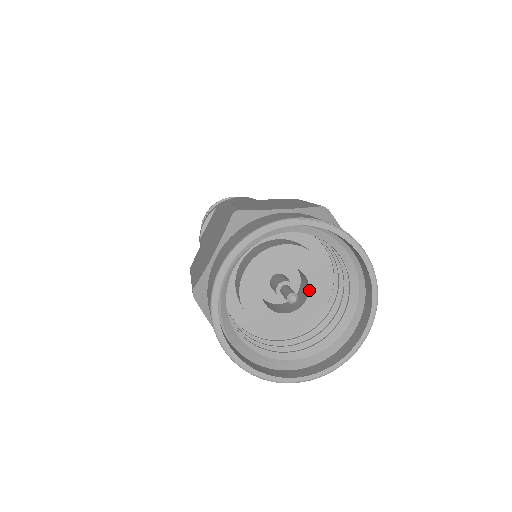
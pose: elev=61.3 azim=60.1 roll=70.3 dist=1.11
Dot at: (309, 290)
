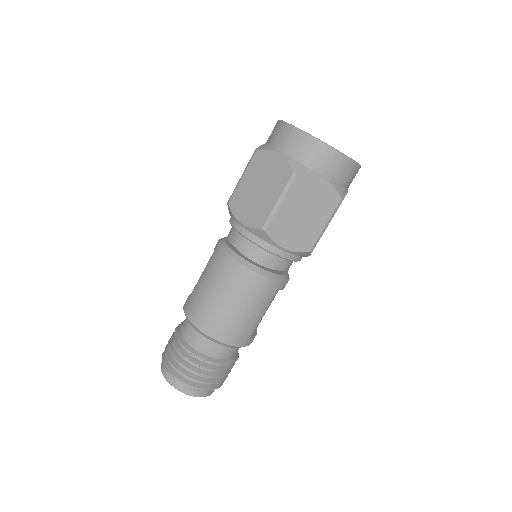
Dot at: occluded
